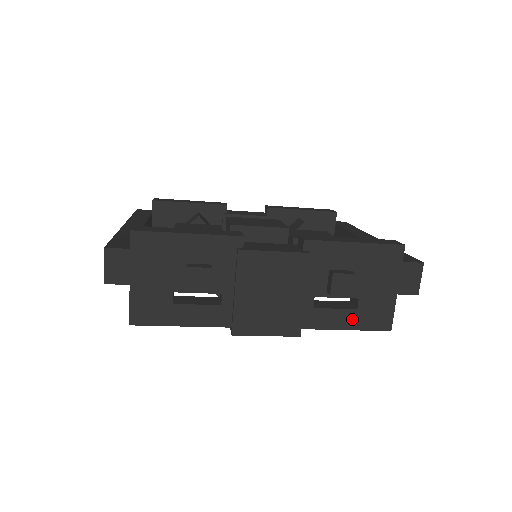
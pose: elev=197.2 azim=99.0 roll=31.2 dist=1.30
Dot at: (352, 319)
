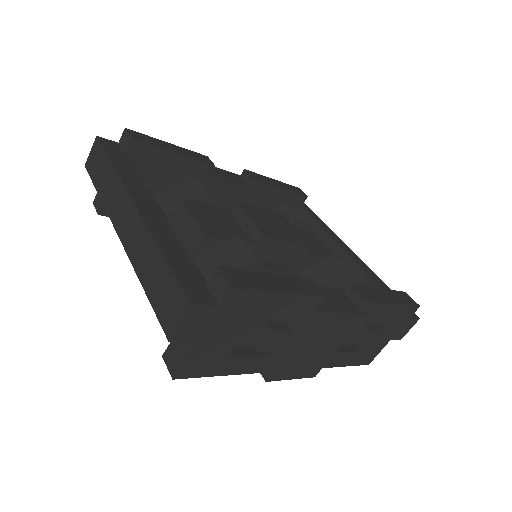
Dot at: (353, 359)
